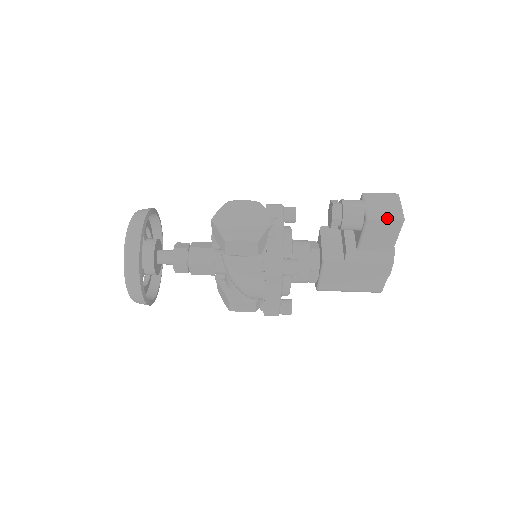
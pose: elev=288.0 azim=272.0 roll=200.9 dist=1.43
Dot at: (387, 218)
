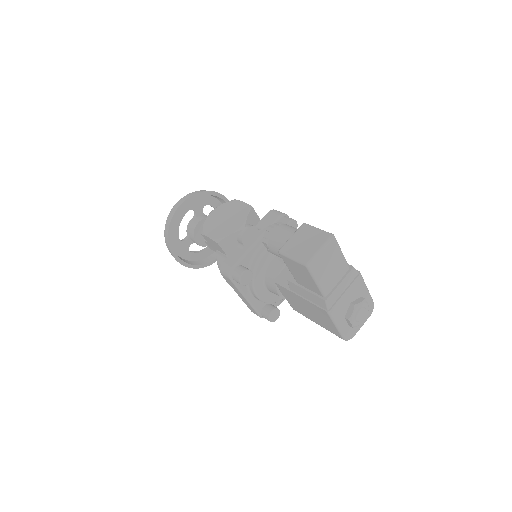
Dot at: (293, 258)
